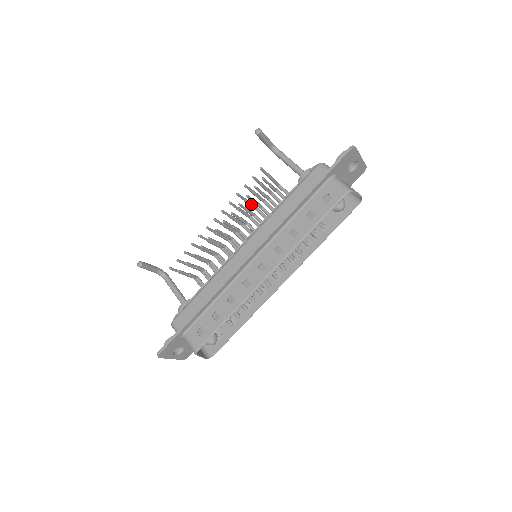
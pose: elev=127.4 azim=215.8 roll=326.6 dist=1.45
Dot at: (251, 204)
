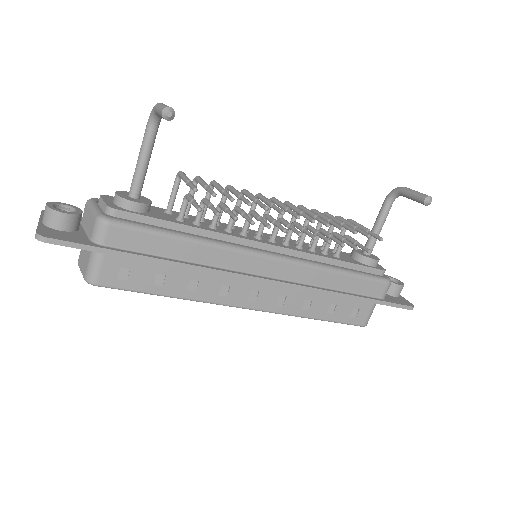
Dot at: (323, 218)
